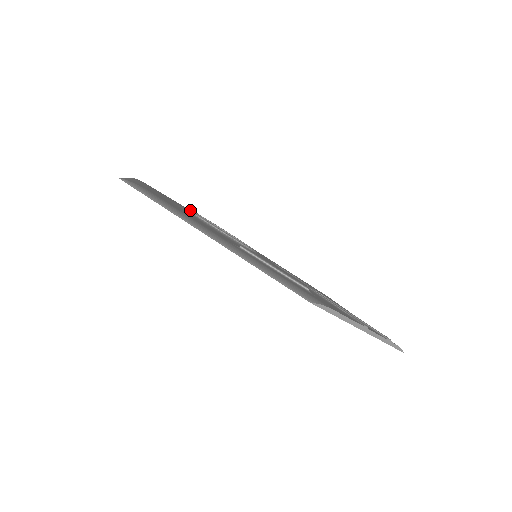
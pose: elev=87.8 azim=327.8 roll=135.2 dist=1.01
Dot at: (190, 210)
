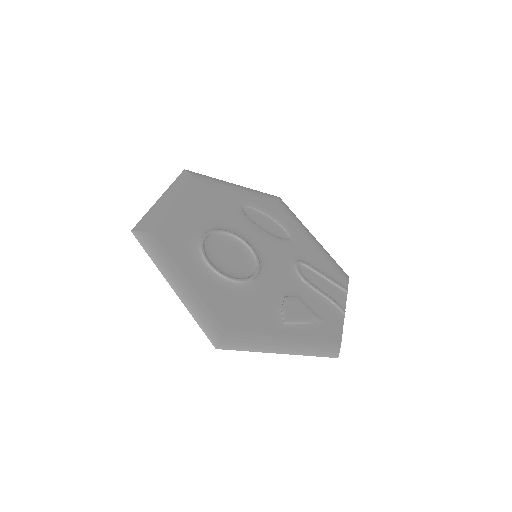
Dot at: (217, 272)
